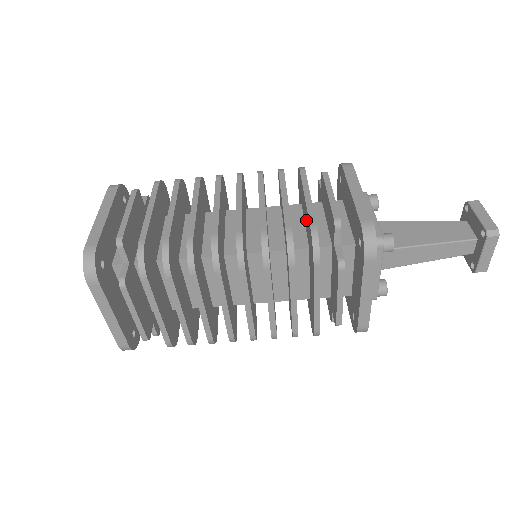
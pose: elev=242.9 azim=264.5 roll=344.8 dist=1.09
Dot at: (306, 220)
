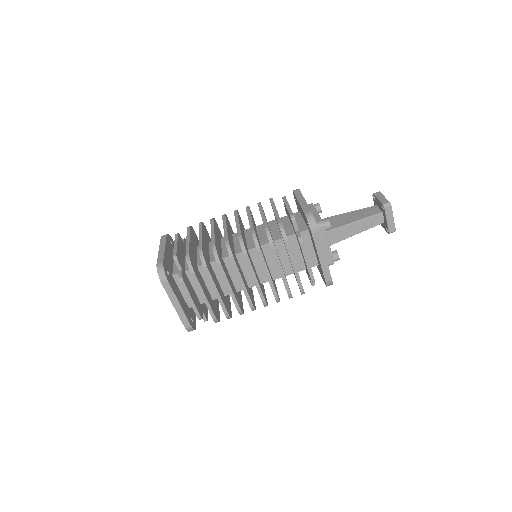
Dot at: occluded
